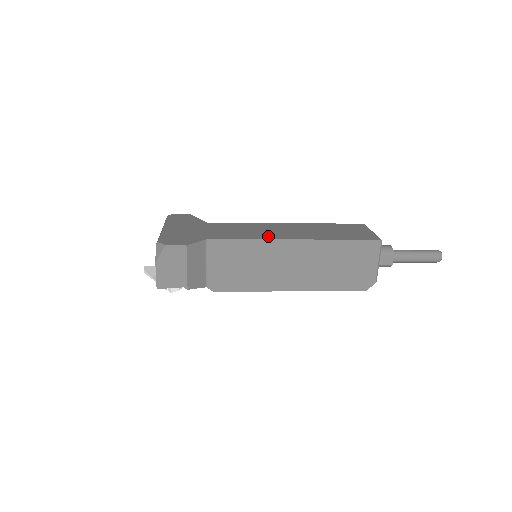
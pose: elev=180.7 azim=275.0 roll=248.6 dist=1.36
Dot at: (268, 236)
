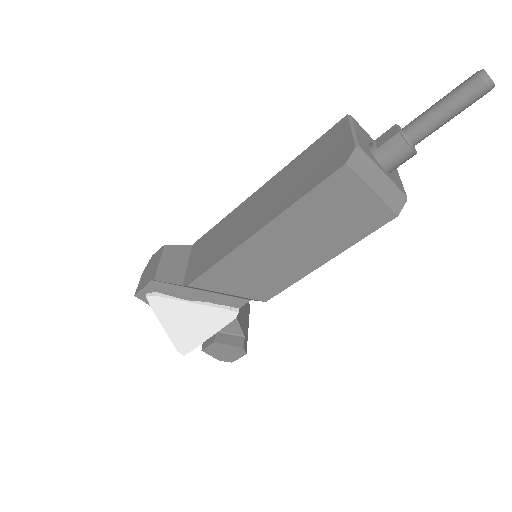
Dot at: occluded
